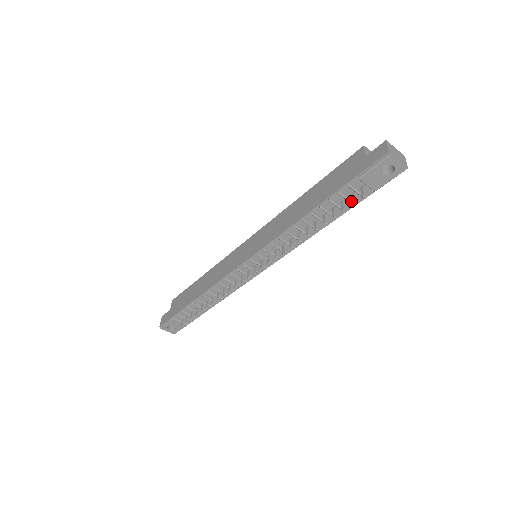
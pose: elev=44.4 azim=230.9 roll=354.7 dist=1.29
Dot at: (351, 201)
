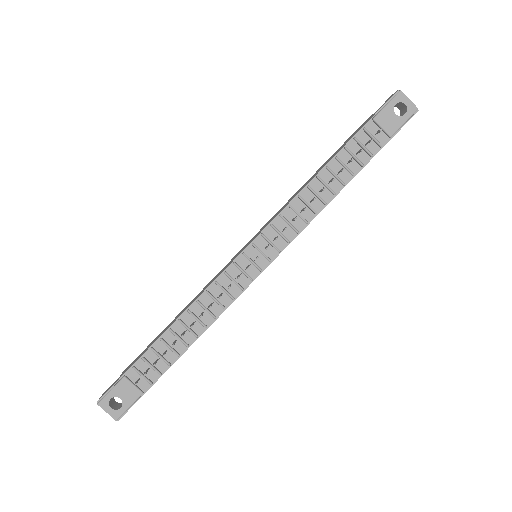
Dot at: (369, 141)
